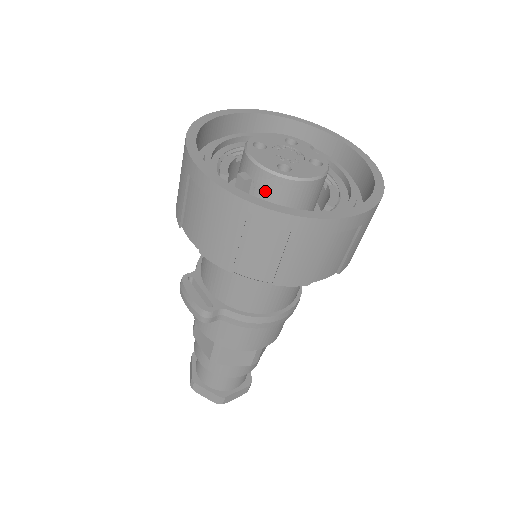
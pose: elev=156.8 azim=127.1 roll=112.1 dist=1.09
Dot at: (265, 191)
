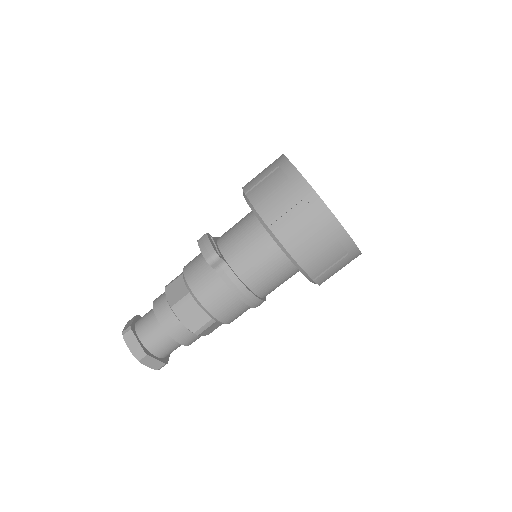
Dot at: occluded
